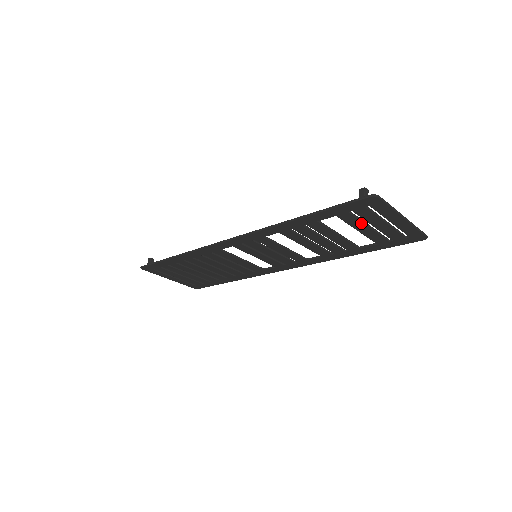
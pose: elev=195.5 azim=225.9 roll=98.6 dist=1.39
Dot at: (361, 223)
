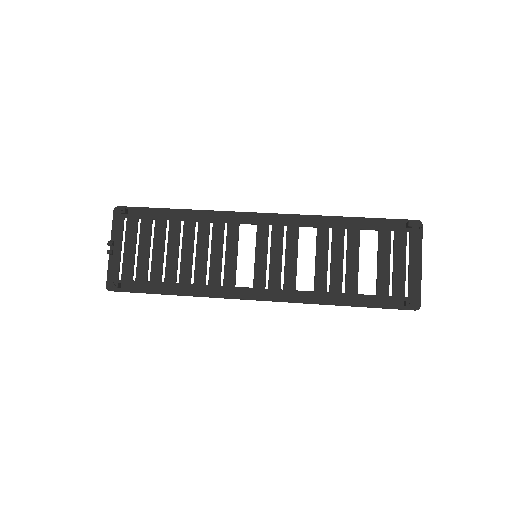
Dot at: (387, 274)
